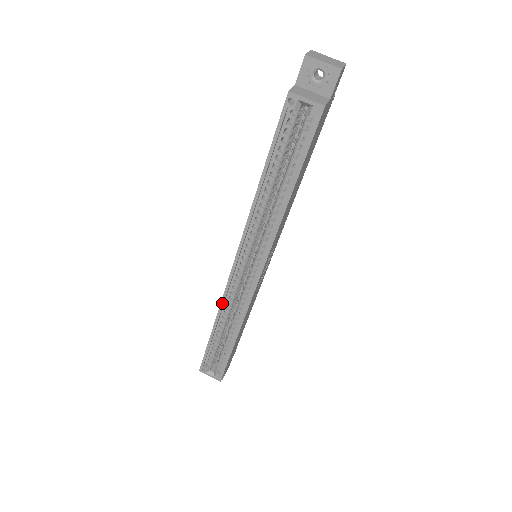
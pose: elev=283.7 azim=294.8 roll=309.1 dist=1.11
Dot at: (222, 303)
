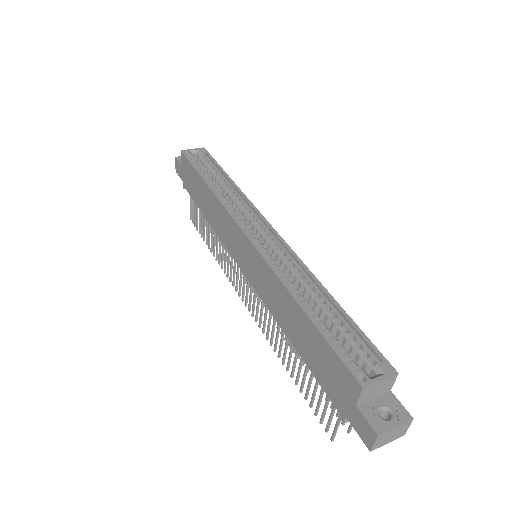
Dot at: (273, 268)
